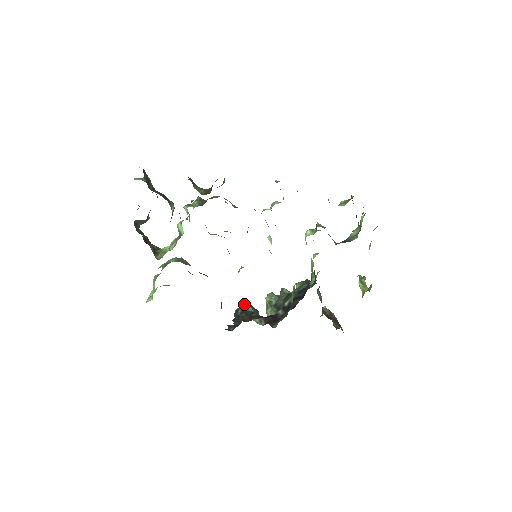
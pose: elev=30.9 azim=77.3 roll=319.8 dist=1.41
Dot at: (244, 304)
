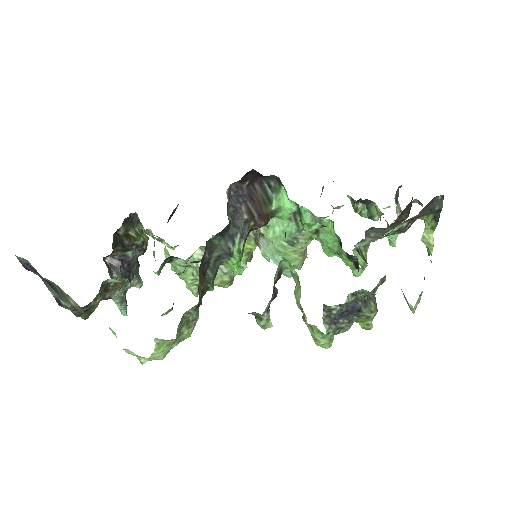
Dot at: occluded
